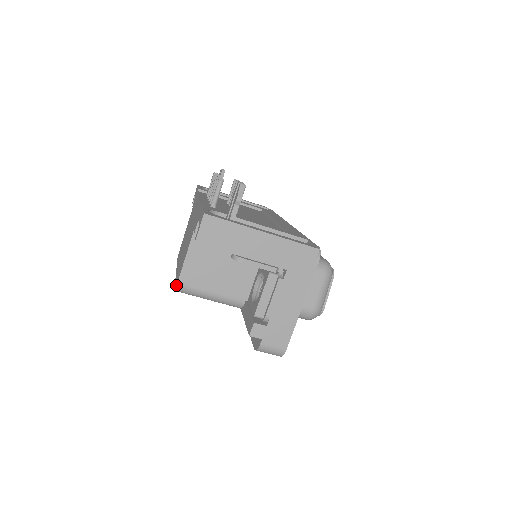
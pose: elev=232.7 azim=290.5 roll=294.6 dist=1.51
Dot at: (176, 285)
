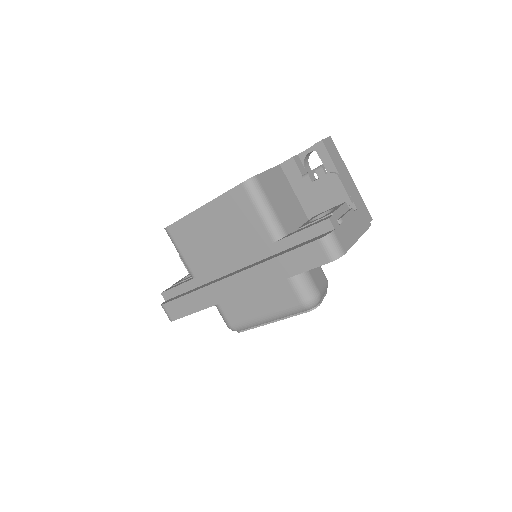
Dot at: occluded
